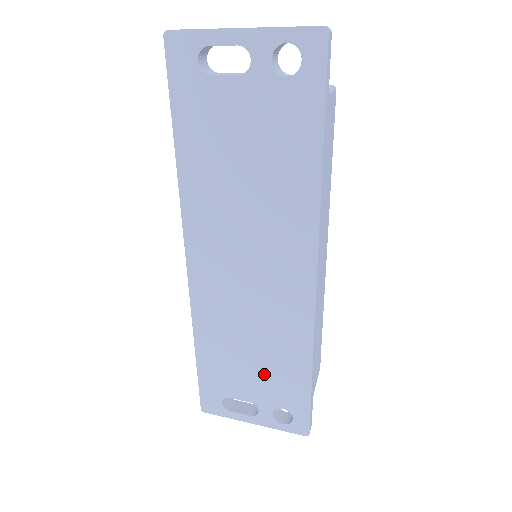
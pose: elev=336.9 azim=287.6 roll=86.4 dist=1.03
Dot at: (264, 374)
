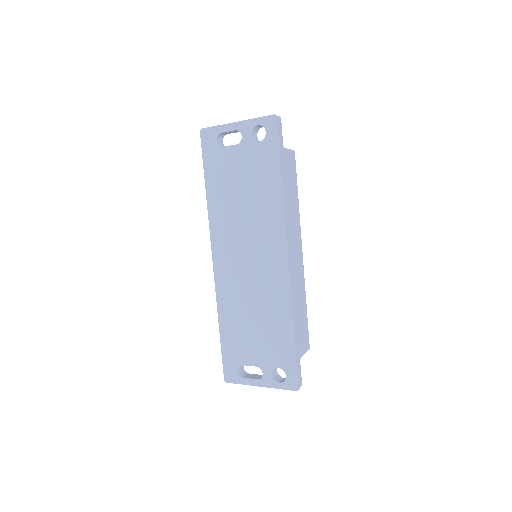
Dot at: (264, 339)
